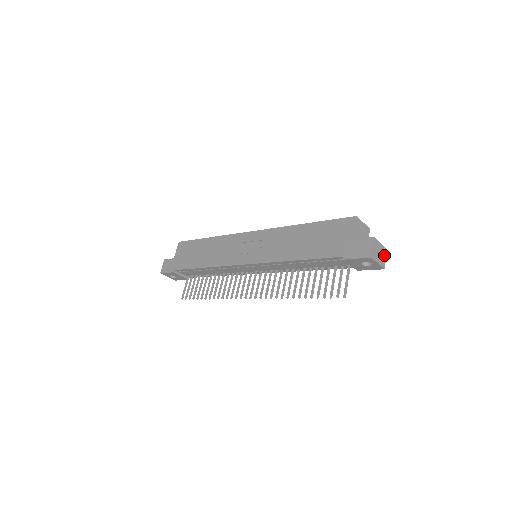
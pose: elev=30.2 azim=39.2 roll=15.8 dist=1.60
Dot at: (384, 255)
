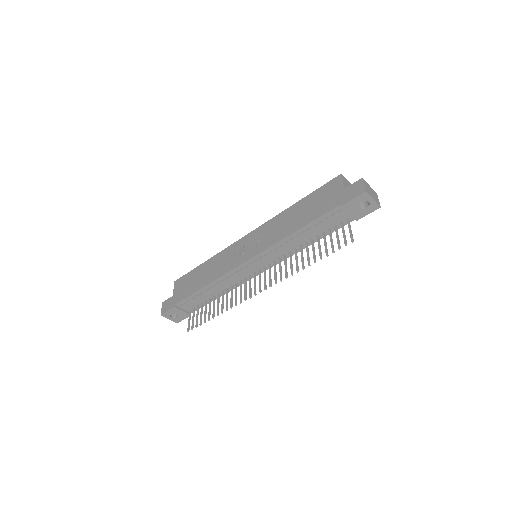
Dot at: (376, 196)
